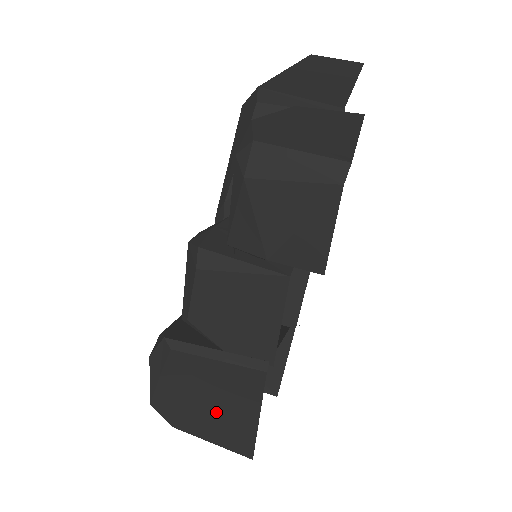
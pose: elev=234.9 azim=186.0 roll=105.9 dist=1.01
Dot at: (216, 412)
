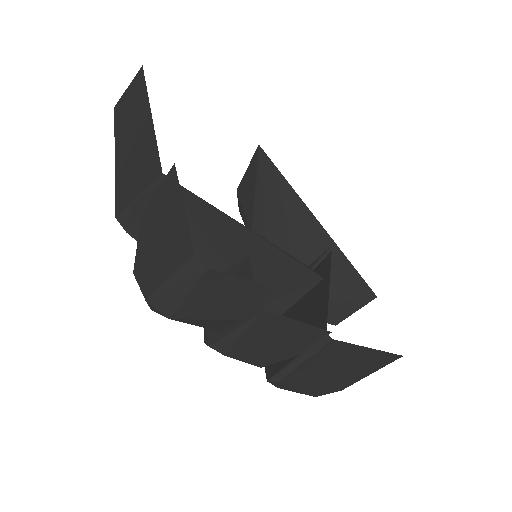
Dot at: (347, 368)
